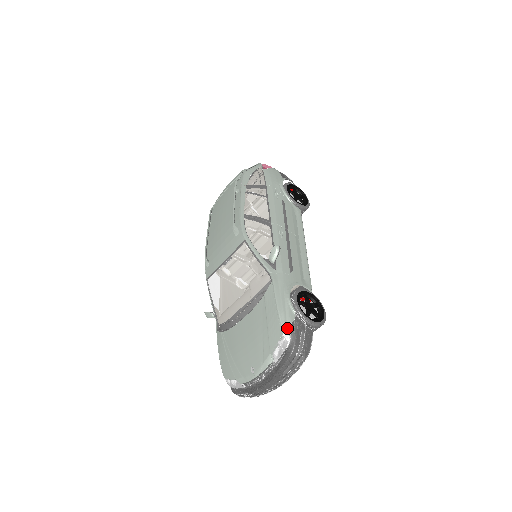
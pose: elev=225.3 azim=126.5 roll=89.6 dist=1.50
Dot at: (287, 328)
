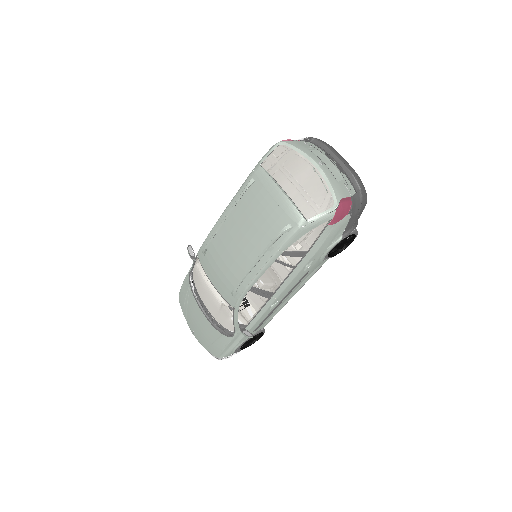
Dot at: (221, 358)
